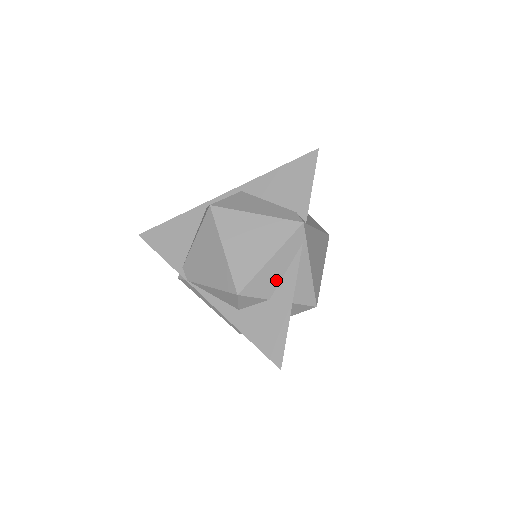
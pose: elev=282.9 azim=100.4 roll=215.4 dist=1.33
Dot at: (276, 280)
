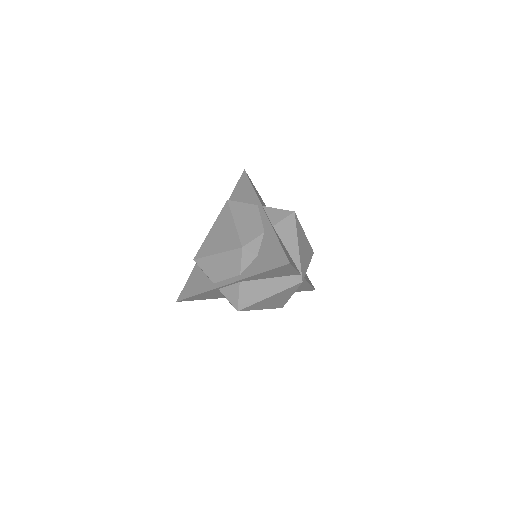
Dot at: occluded
